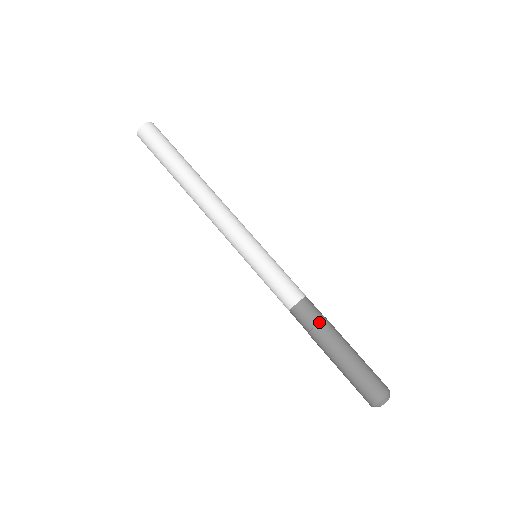
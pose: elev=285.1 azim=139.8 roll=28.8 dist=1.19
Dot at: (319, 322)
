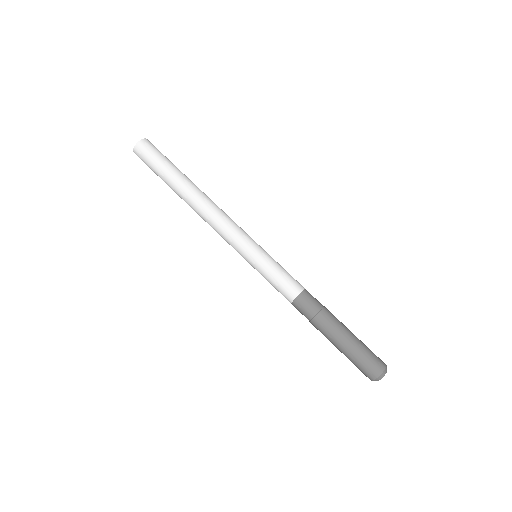
Dot at: (318, 312)
